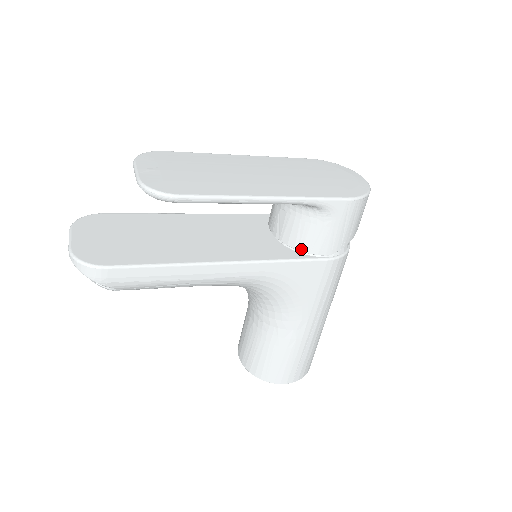
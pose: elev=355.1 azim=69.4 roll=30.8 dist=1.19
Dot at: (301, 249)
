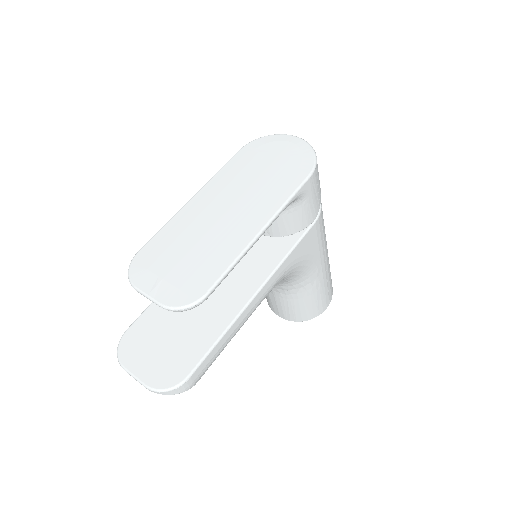
Dot at: (293, 232)
